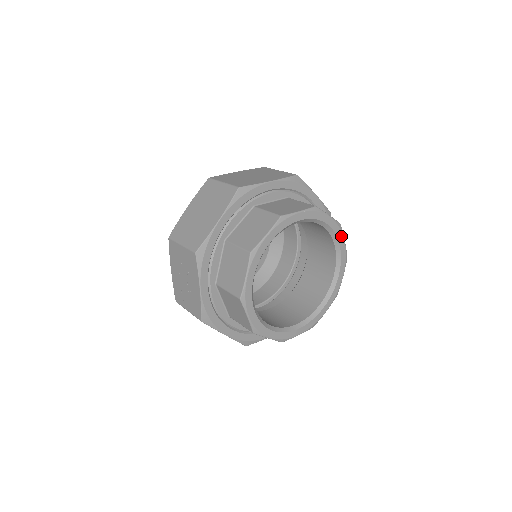
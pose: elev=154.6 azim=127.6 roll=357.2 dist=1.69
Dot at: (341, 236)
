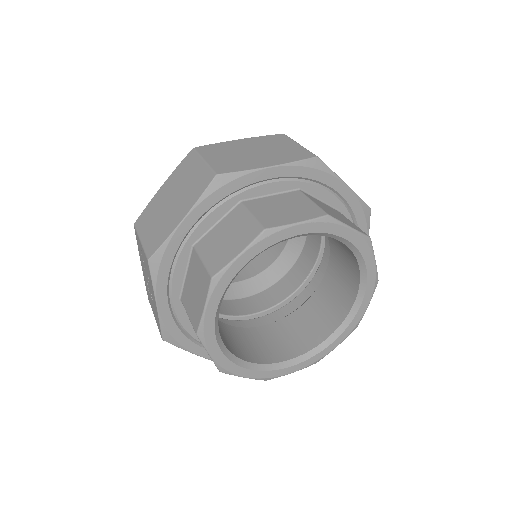
Dot at: (369, 254)
